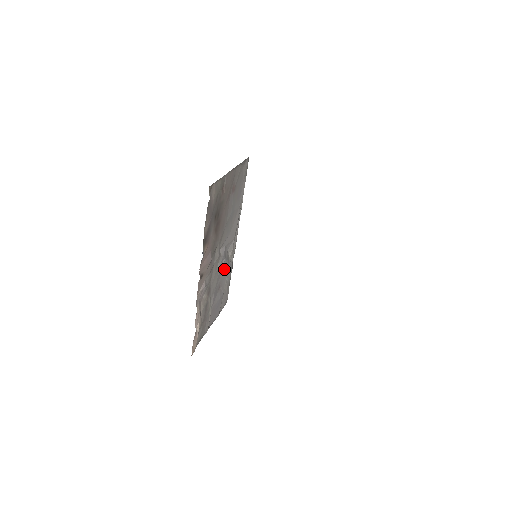
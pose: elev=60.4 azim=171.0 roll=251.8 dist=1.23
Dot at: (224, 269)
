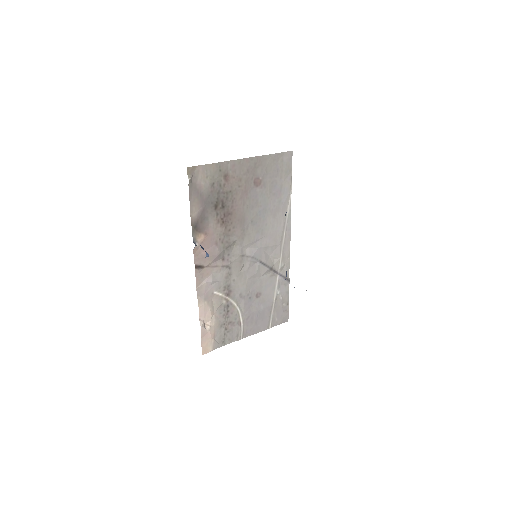
Dot at: (266, 276)
